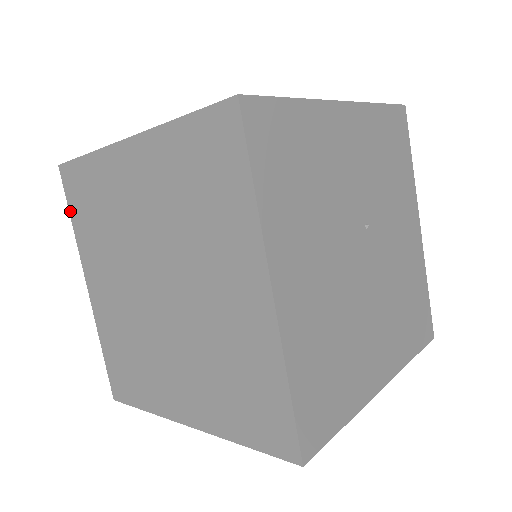
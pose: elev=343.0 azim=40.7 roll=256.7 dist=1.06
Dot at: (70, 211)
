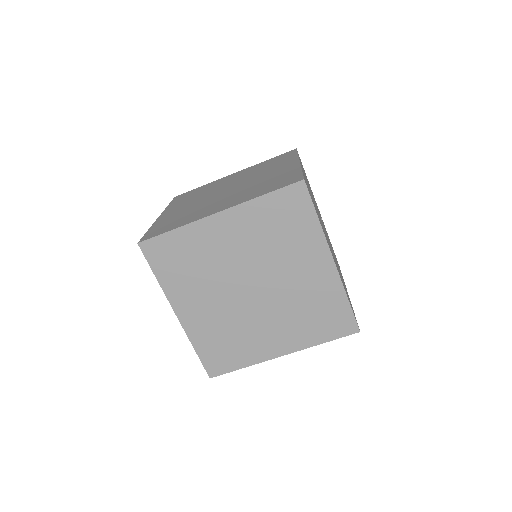
Dot at: (154, 270)
